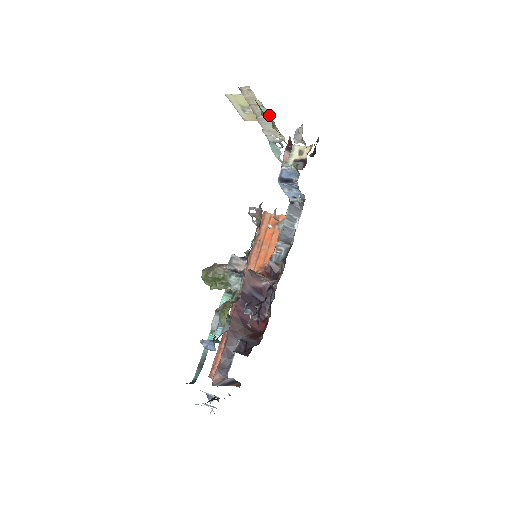
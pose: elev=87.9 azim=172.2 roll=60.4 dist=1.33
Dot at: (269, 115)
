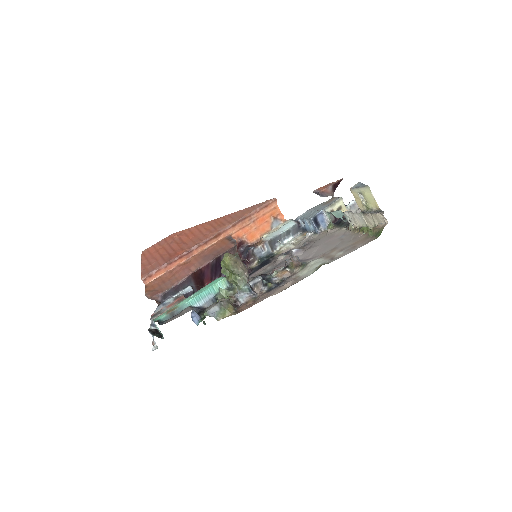
Dot at: (369, 225)
